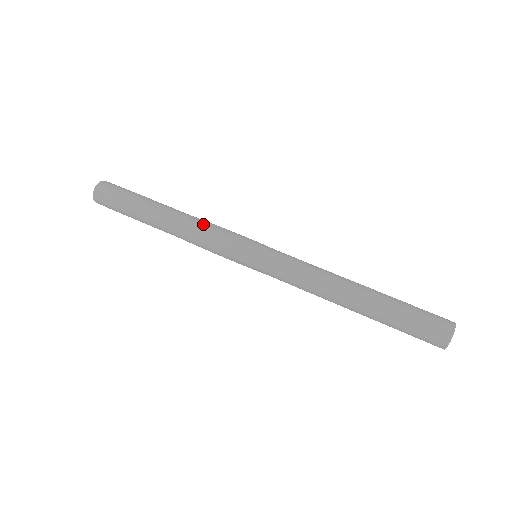
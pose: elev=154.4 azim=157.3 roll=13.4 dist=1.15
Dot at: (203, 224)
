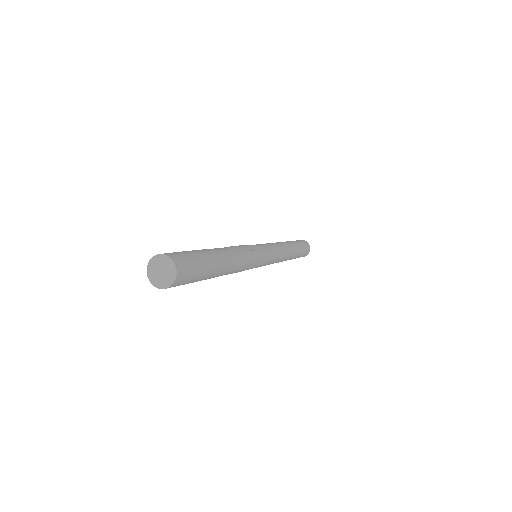
Dot at: (245, 254)
